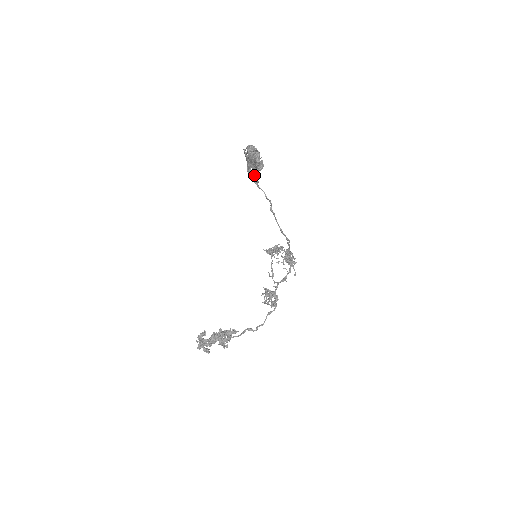
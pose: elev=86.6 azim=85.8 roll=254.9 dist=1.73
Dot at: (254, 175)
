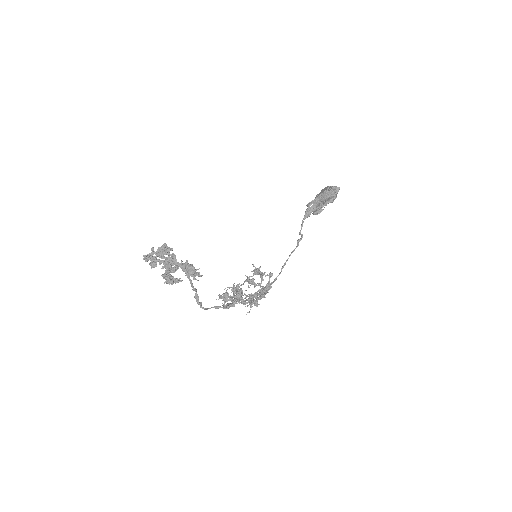
Dot at: (314, 208)
